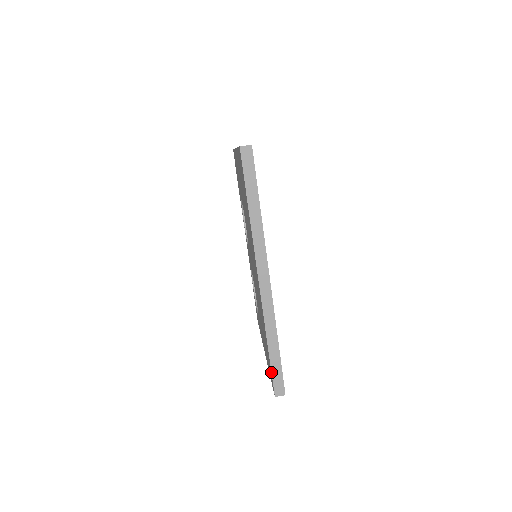
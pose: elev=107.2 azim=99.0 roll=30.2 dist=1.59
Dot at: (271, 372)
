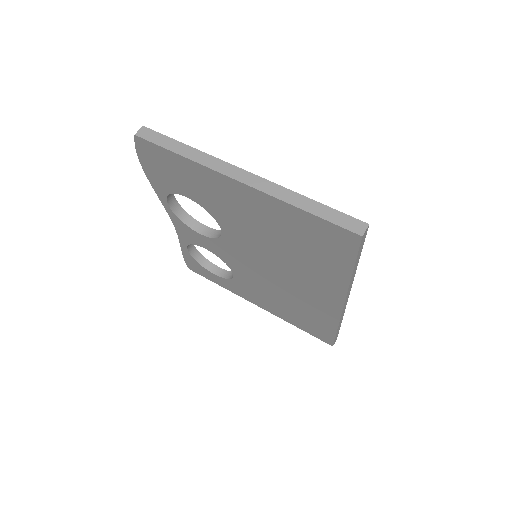
Dot at: occluded
